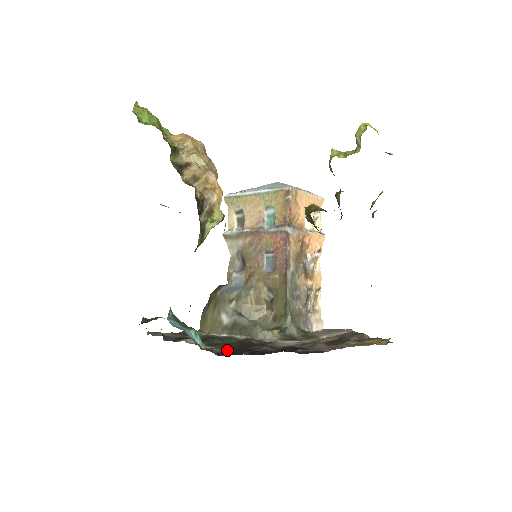
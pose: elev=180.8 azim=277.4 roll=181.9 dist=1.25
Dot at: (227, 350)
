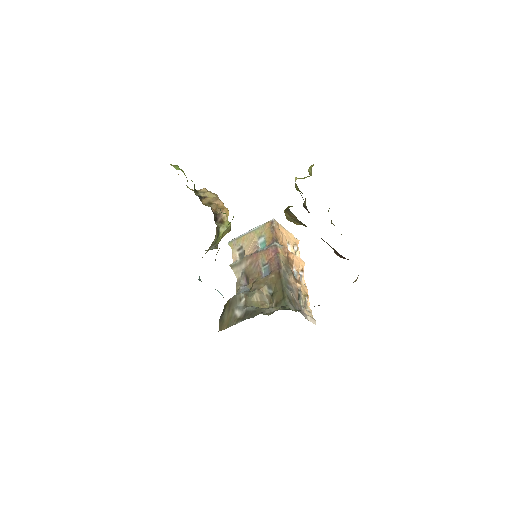
Dot at: occluded
